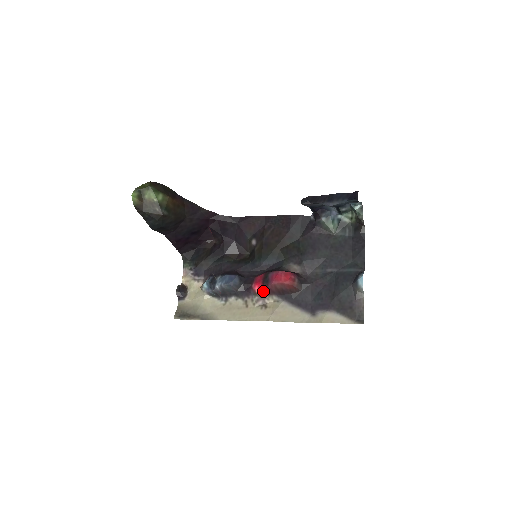
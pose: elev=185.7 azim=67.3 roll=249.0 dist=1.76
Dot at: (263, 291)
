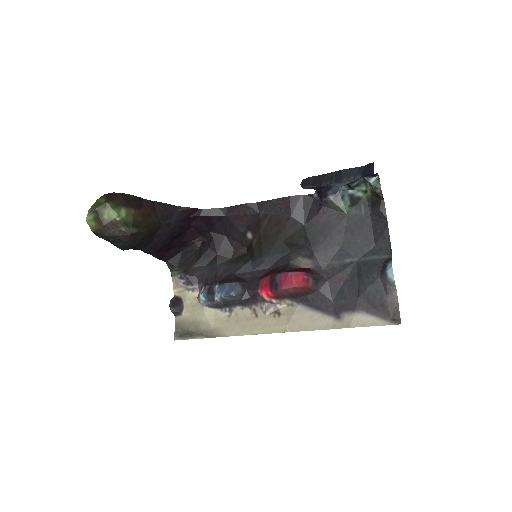
Dot at: (272, 296)
